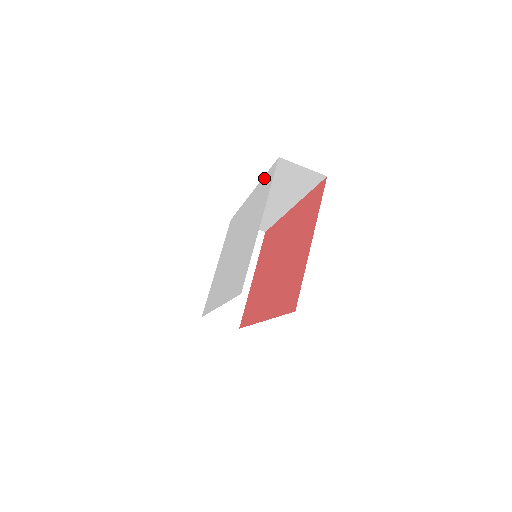
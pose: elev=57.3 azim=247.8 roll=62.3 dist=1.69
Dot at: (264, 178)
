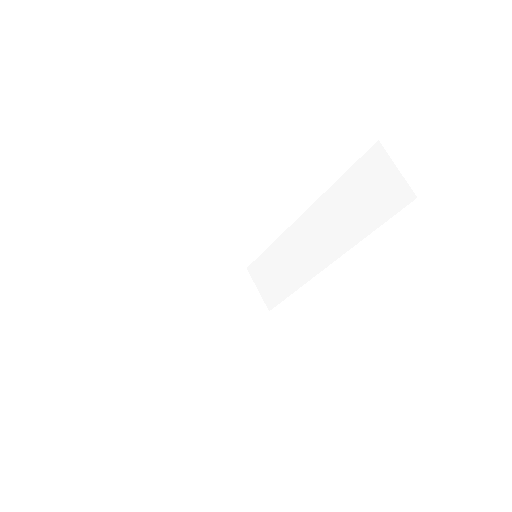
Dot at: occluded
